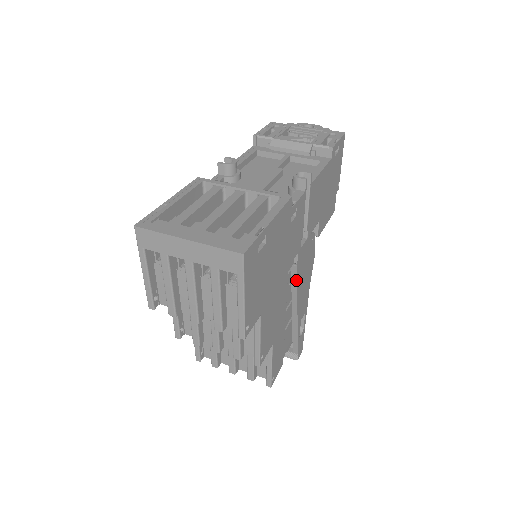
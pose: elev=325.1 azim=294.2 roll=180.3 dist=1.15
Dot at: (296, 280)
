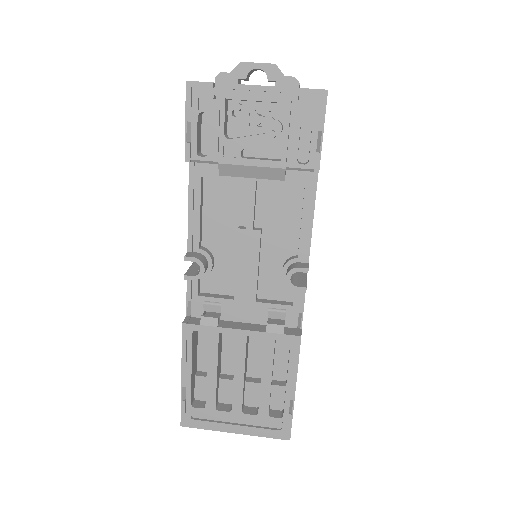
Dot at: occluded
